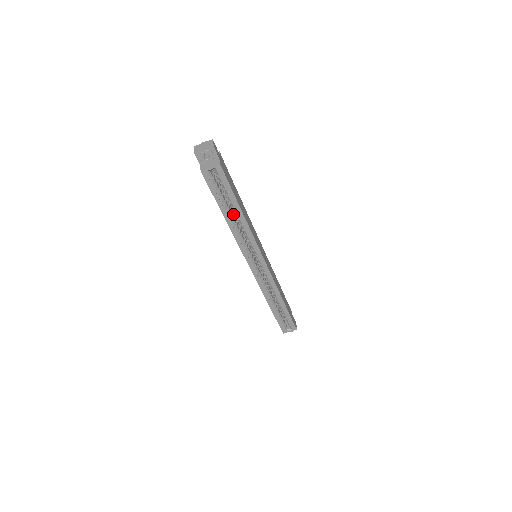
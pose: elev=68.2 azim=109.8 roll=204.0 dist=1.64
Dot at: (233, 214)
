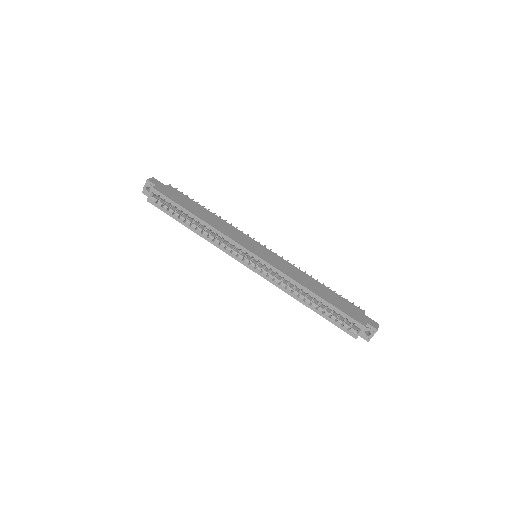
Dot at: occluded
